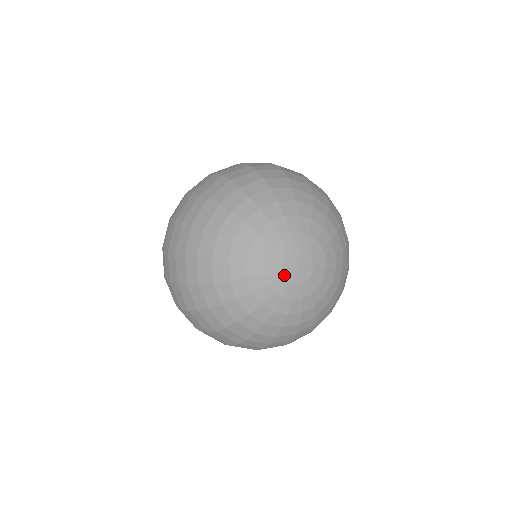
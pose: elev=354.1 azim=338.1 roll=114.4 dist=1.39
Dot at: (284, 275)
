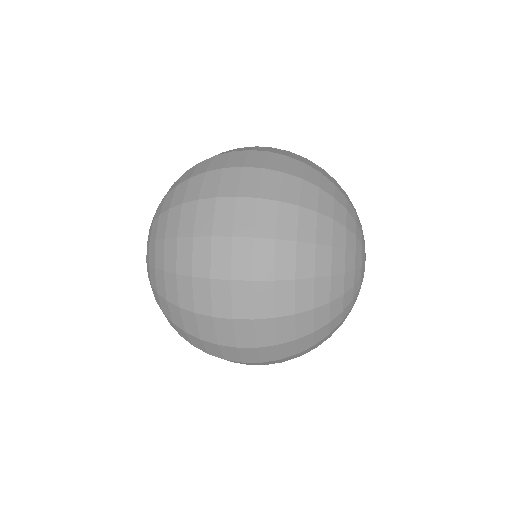
Dot at: occluded
